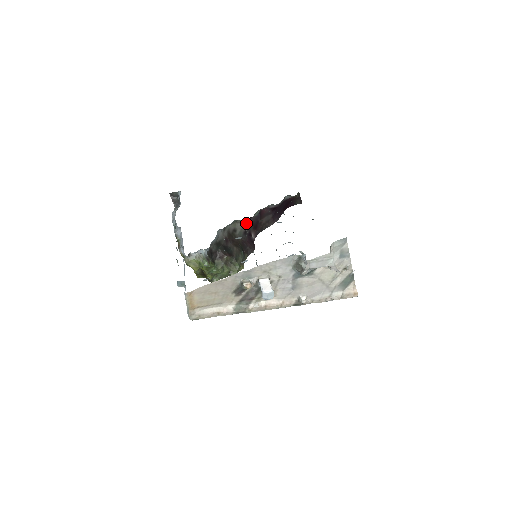
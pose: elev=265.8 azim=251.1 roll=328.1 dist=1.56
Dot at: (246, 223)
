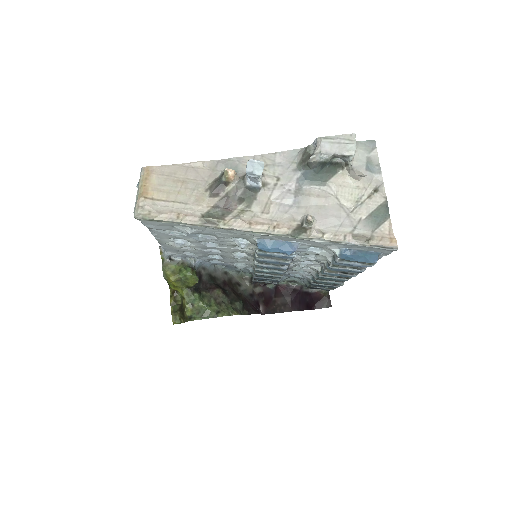
Dot at: (255, 287)
